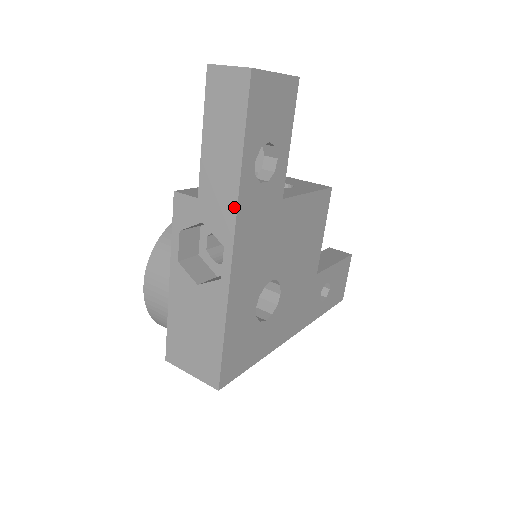
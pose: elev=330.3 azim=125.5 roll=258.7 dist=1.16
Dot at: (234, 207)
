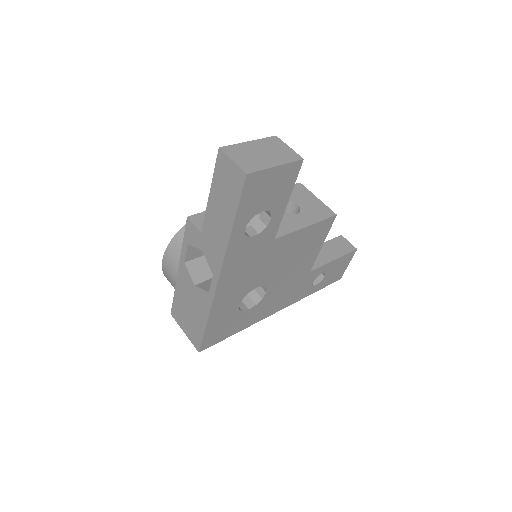
Dot at: (222, 256)
